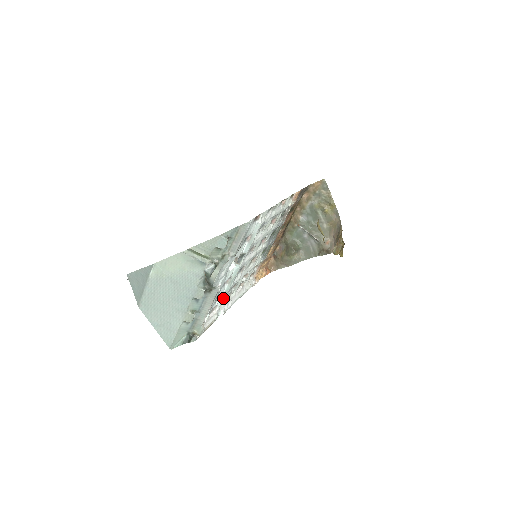
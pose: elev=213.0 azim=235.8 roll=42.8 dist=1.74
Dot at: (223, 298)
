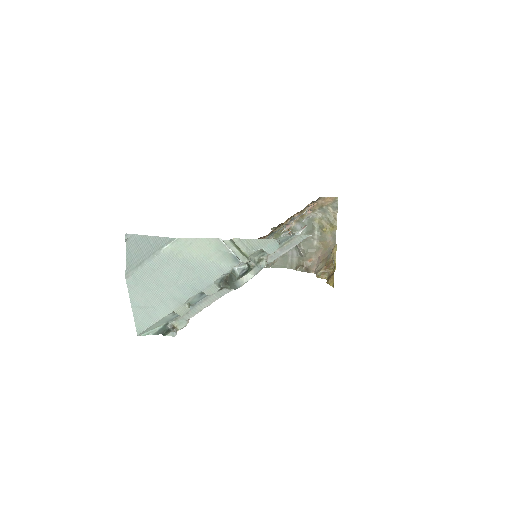
Dot at: occluded
